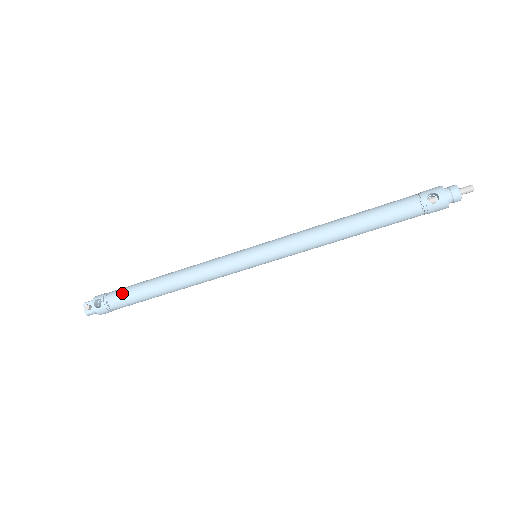
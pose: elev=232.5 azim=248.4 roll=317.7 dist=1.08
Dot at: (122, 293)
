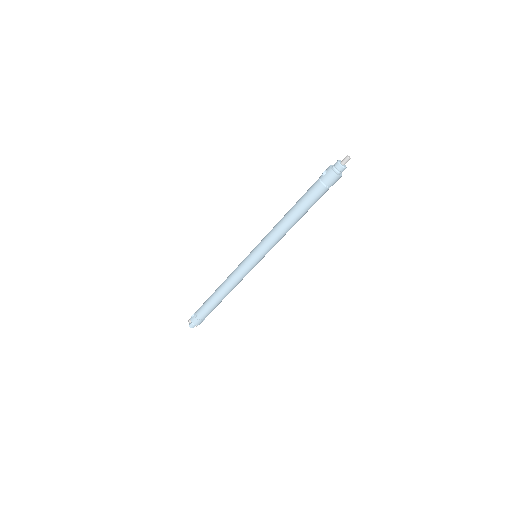
Dot at: (202, 305)
